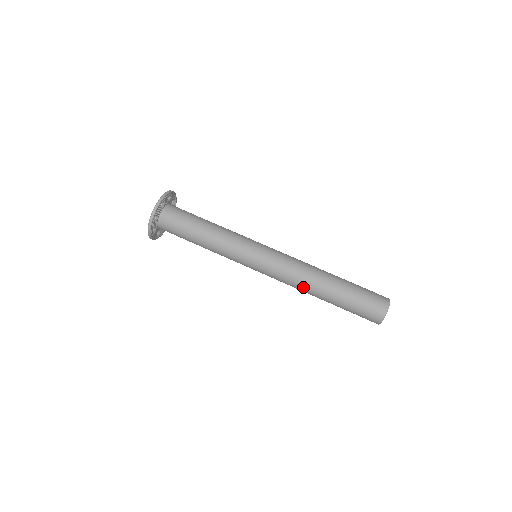
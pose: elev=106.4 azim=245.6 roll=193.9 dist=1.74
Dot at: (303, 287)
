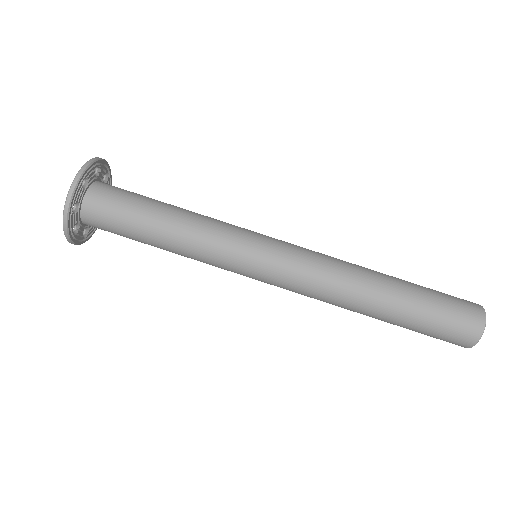
Dot at: (342, 301)
